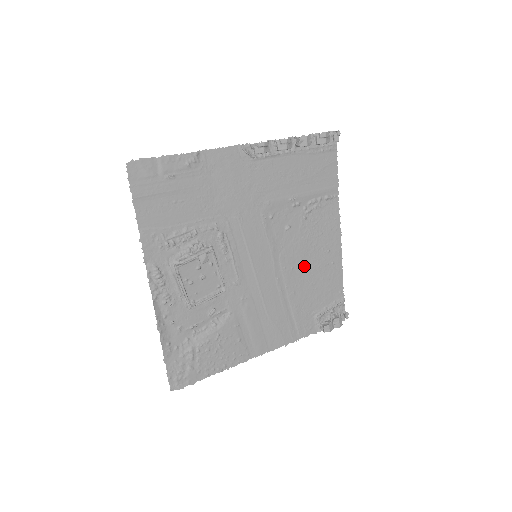
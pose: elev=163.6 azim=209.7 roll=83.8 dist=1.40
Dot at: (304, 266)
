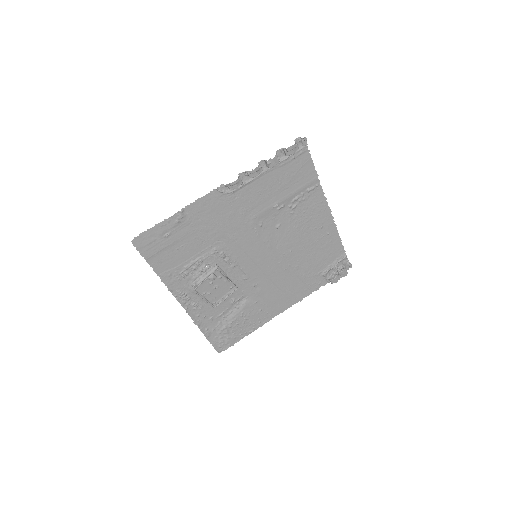
Dot at: (301, 246)
